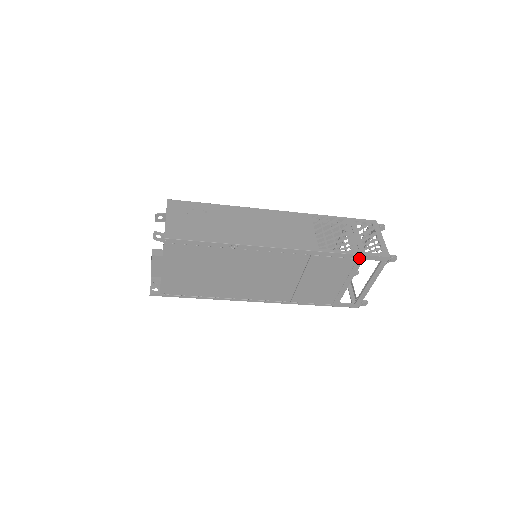
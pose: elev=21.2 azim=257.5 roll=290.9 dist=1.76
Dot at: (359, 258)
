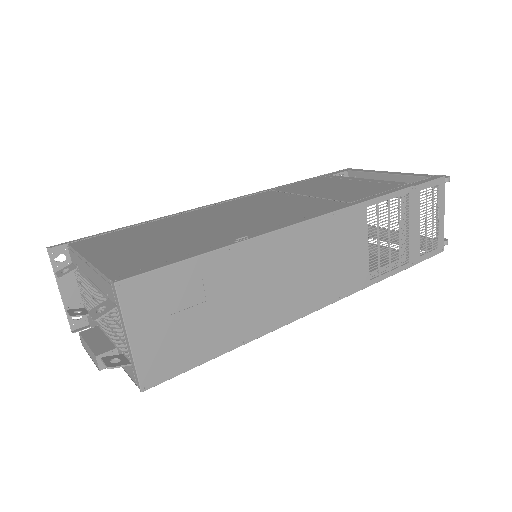
Dot at: (408, 262)
